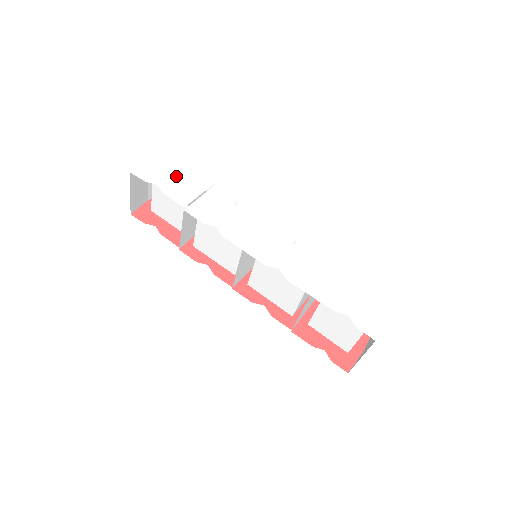
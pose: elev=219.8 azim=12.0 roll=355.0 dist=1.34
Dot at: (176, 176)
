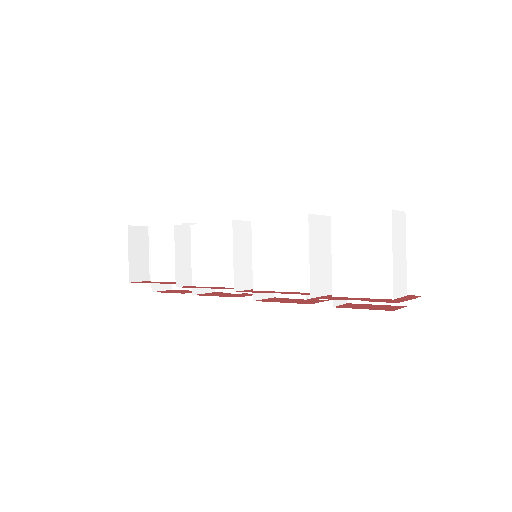
Dot at: occluded
